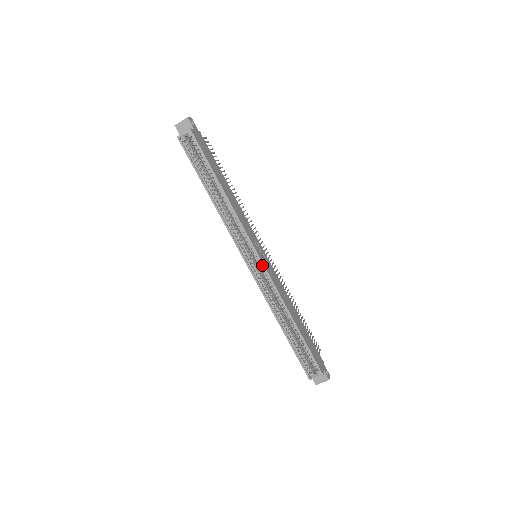
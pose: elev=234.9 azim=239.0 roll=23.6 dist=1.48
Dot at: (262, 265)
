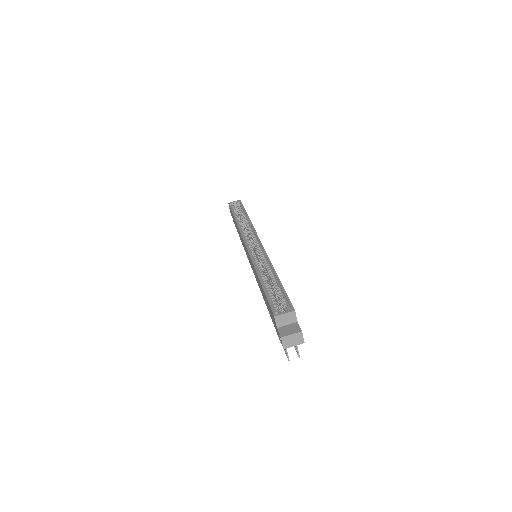
Dot at: (260, 243)
